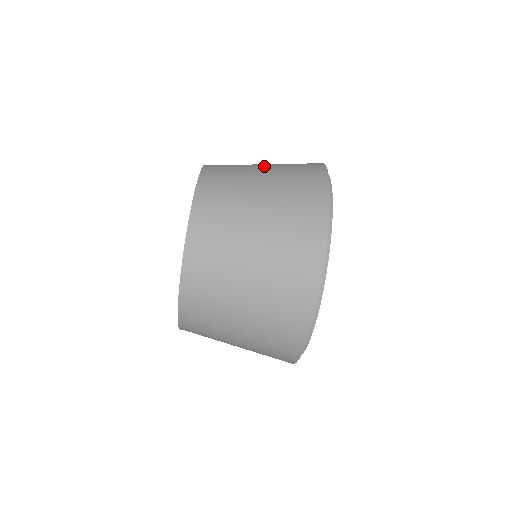
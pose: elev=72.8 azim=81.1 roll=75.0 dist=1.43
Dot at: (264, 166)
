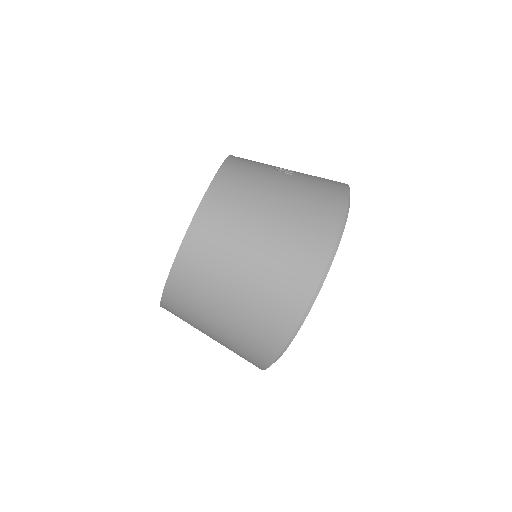
Dot at: (288, 174)
